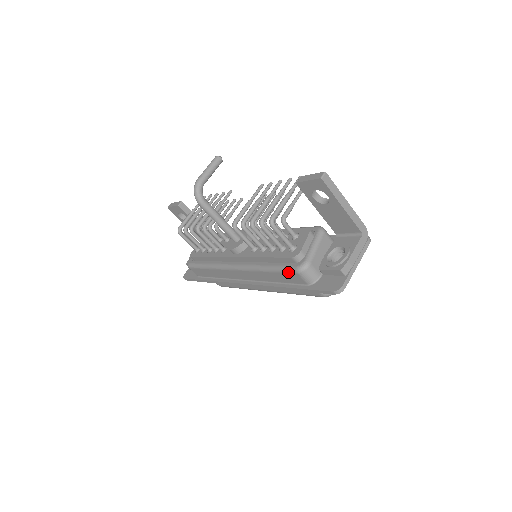
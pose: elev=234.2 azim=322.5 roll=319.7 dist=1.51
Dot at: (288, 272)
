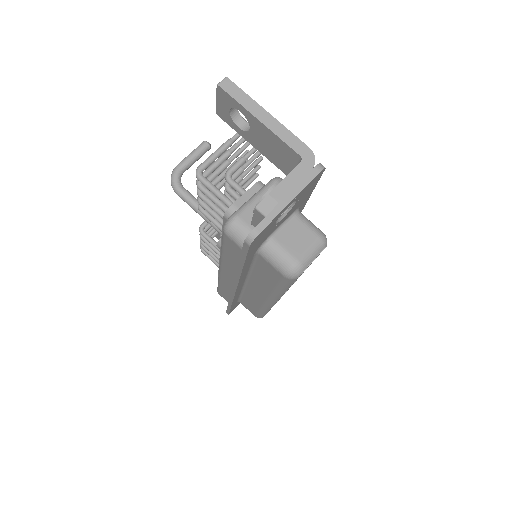
Dot at: (223, 238)
